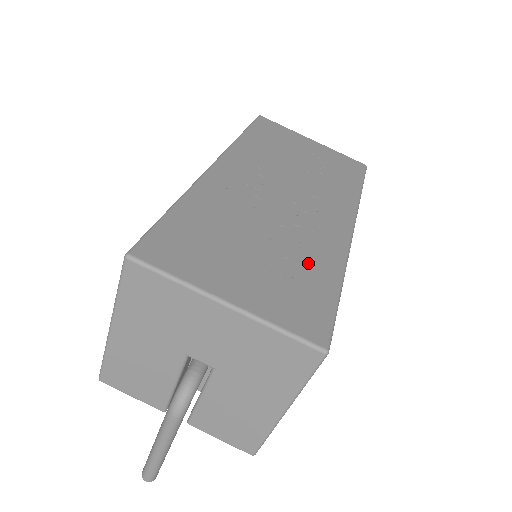
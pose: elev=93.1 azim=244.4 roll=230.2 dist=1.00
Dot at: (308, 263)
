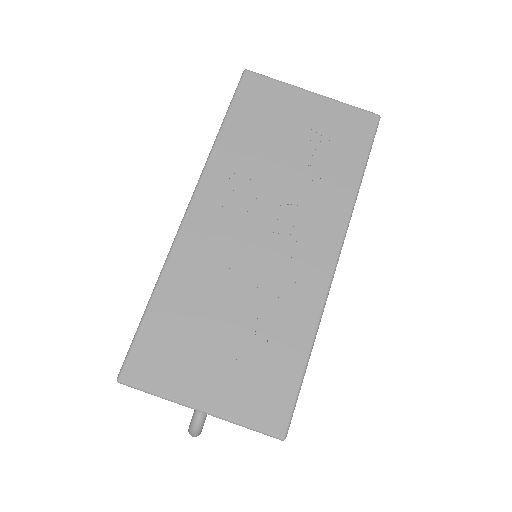
Dot at: (279, 334)
